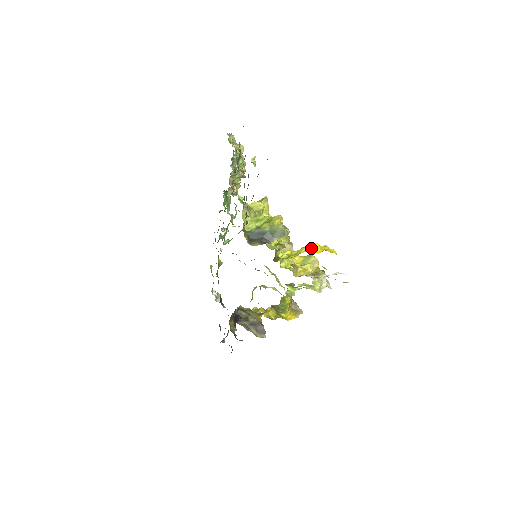
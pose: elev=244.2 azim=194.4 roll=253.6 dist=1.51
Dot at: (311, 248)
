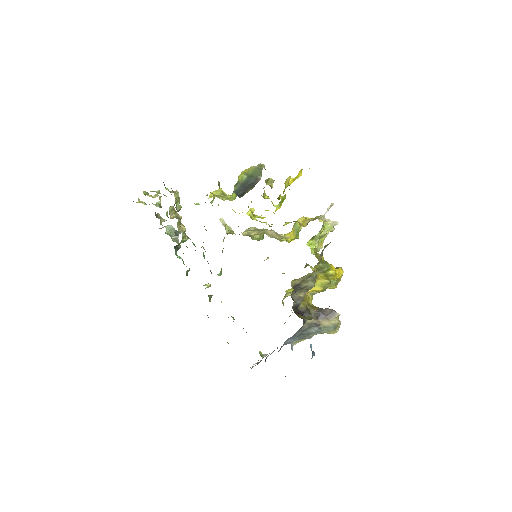
Dot at: (291, 182)
